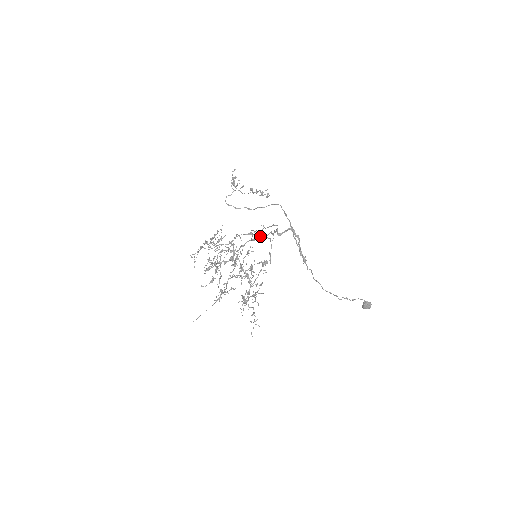
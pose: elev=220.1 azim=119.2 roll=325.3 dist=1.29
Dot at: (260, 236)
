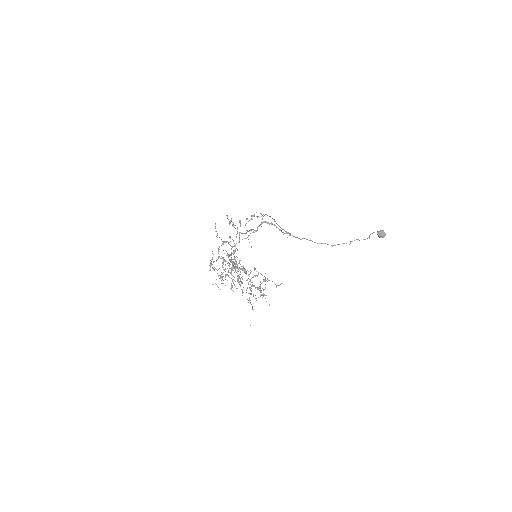
Dot at: occluded
